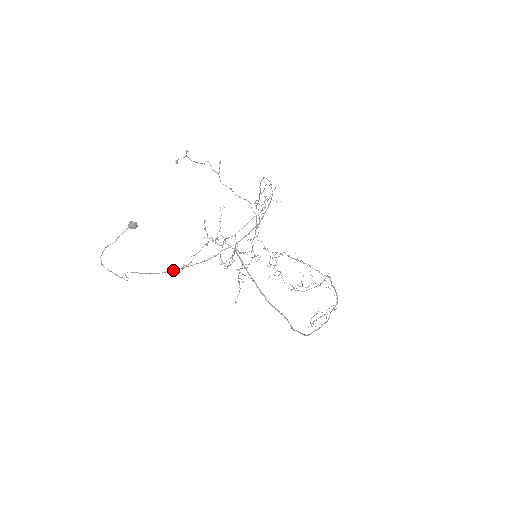
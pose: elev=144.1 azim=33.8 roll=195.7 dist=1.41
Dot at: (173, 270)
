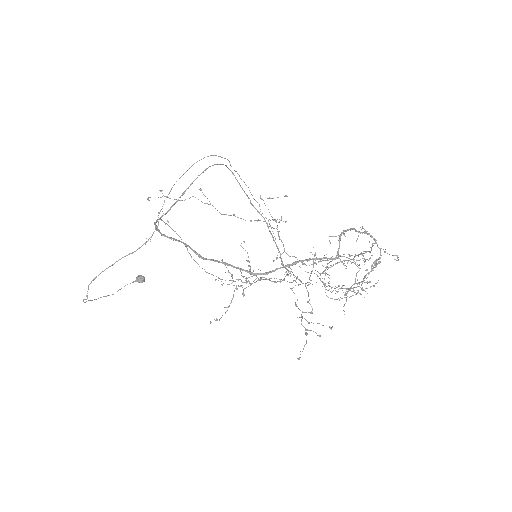
Dot at: (110, 266)
